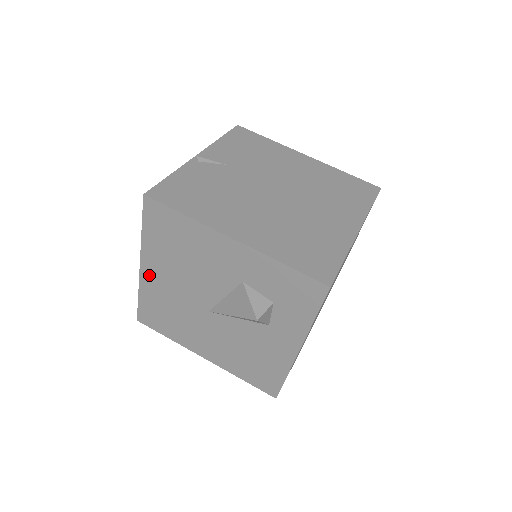
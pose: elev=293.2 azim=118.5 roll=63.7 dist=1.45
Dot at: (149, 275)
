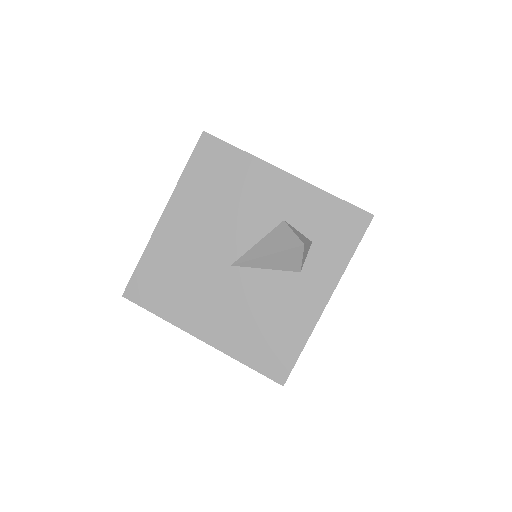
Dot at: (169, 226)
